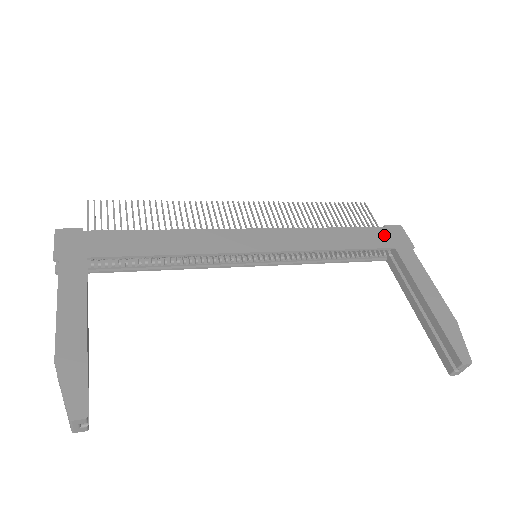
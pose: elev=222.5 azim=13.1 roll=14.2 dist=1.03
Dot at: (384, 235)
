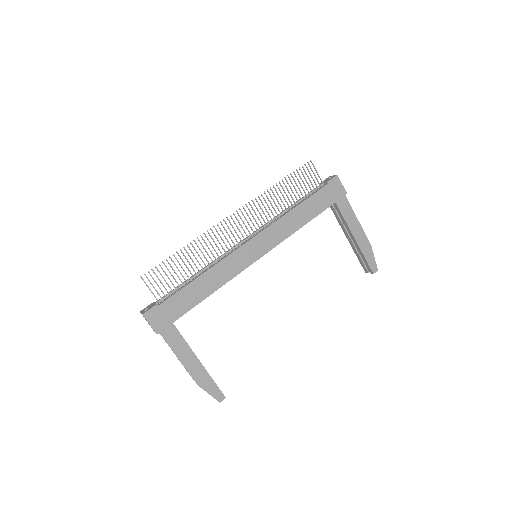
Dot at: (328, 194)
